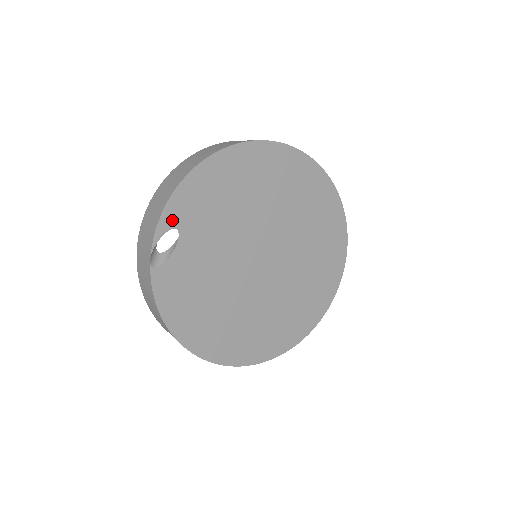
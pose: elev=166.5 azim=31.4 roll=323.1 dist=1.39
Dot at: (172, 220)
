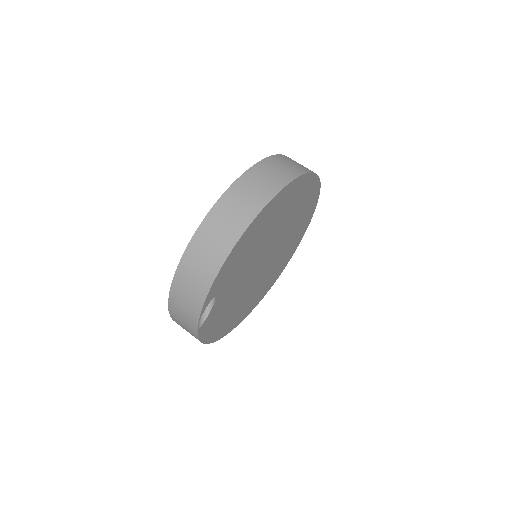
Dot at: (212, 295)
